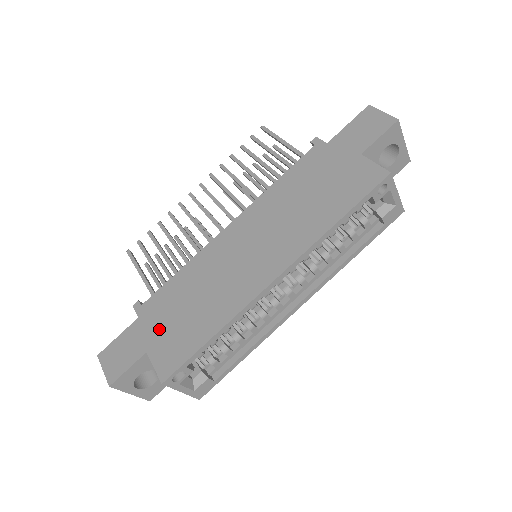
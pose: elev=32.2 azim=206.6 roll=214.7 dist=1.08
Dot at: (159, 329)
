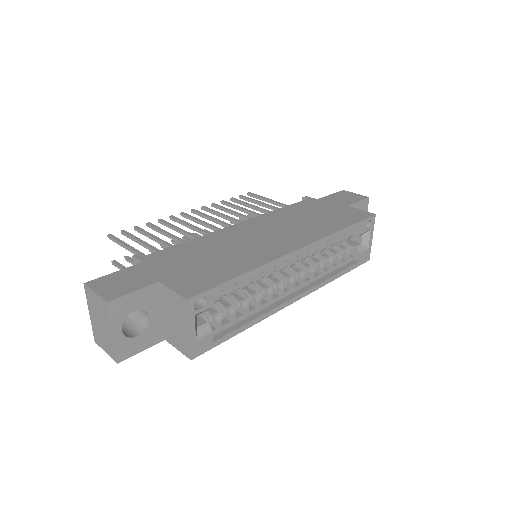
Dot at: (173, 269)
